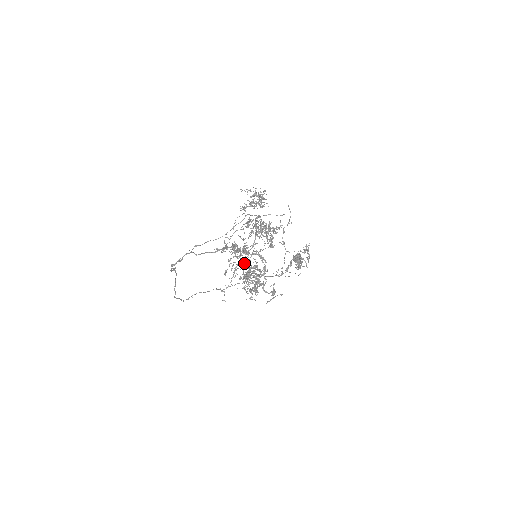
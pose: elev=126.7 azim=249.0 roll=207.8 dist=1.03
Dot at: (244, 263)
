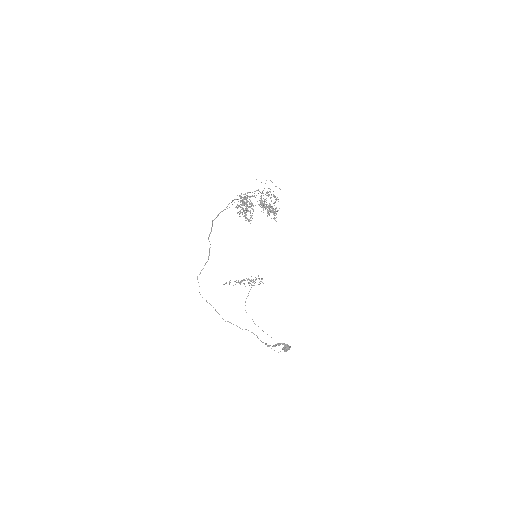
Dot at: occluded
